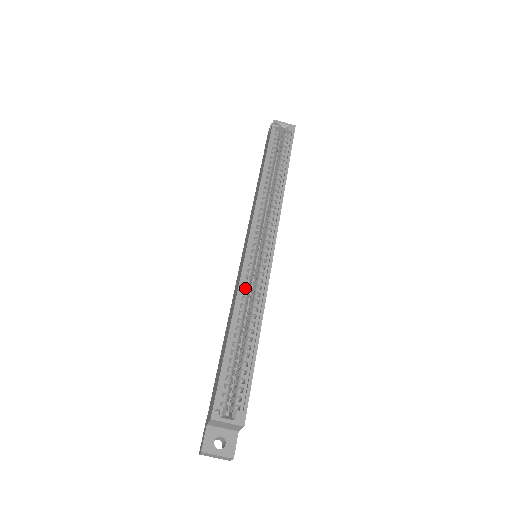
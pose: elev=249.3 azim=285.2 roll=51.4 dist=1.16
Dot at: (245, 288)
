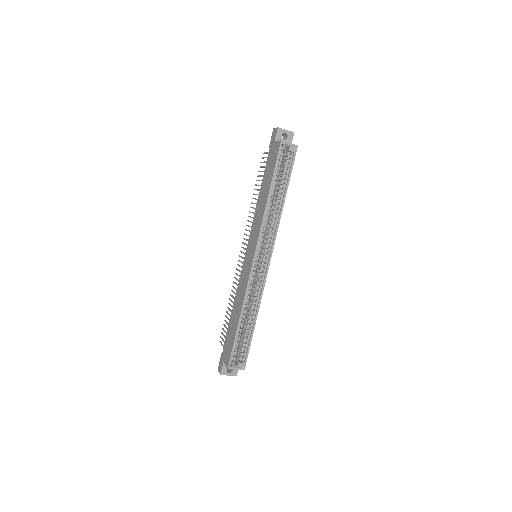
Dot at: (249, 292)
